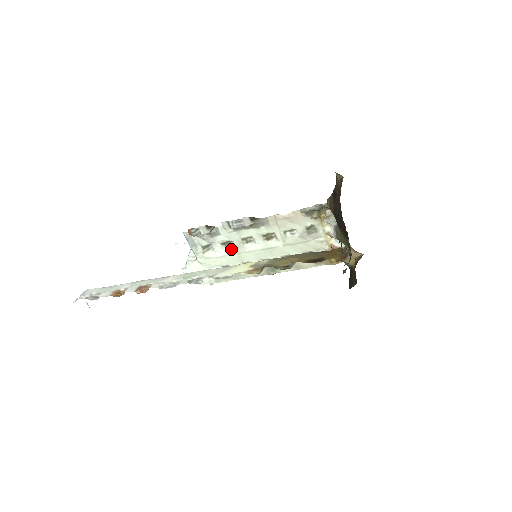
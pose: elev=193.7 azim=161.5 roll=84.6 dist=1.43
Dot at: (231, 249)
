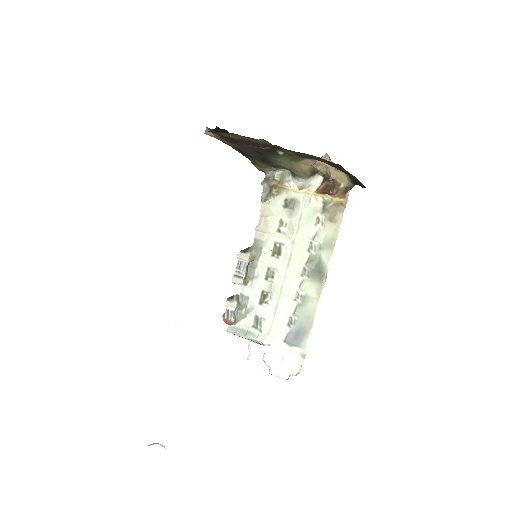
Dot at: (272, 299)
